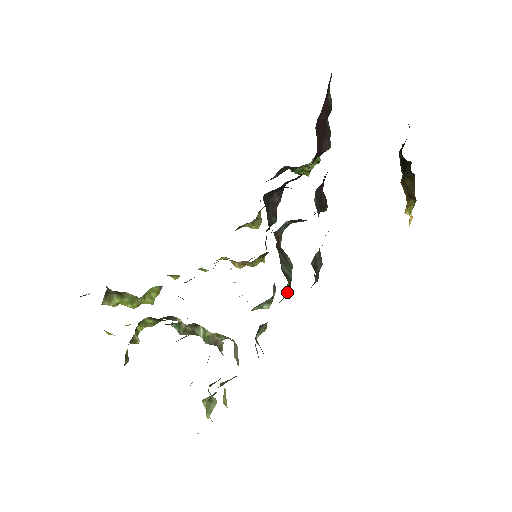
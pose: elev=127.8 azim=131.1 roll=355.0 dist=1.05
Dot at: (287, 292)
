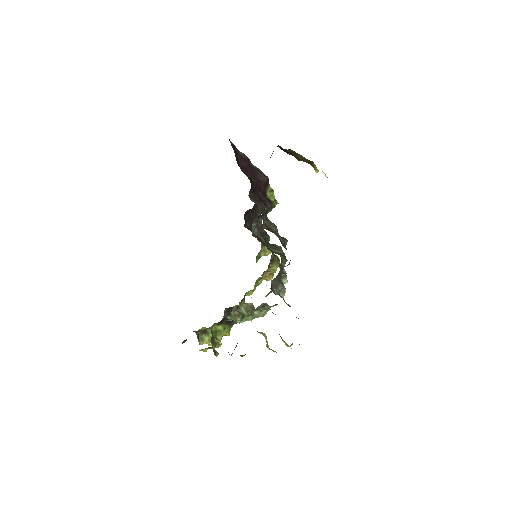
Dot at: (284, 262)
